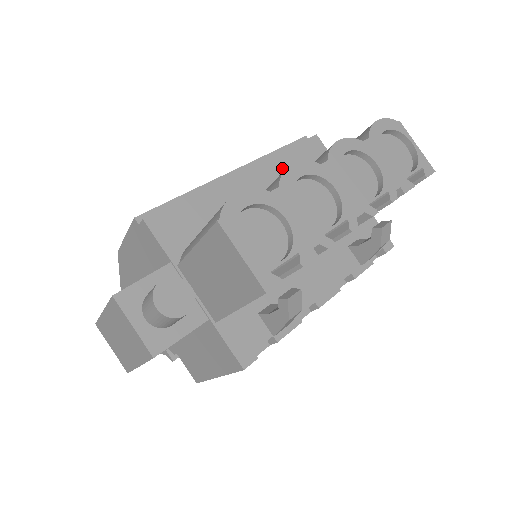
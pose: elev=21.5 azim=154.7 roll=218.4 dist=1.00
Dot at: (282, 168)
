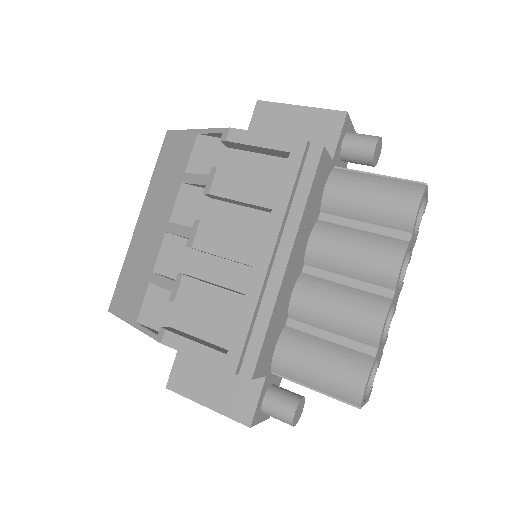
Dot at: (307, 220)
